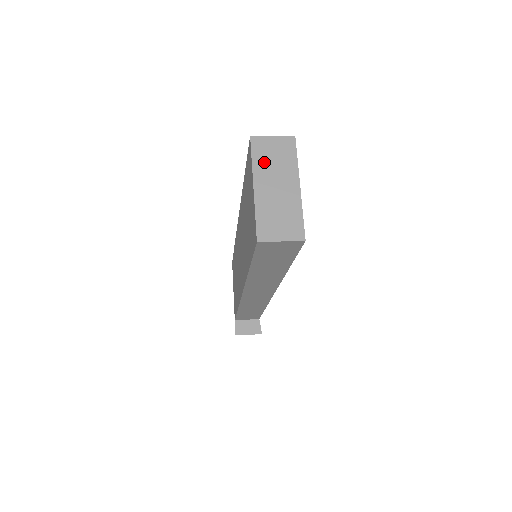
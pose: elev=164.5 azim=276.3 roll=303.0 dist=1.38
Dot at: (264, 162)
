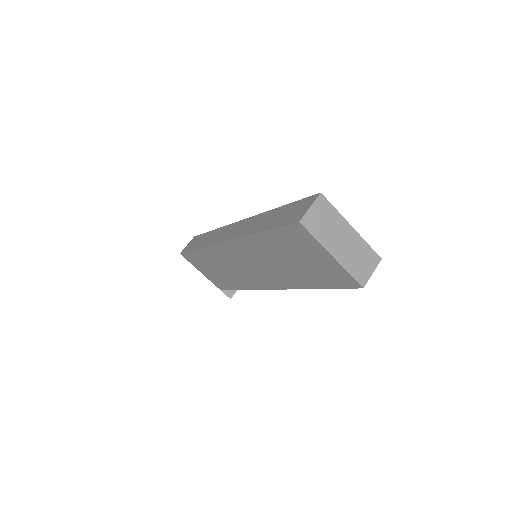
Dot at: (323, 232)
